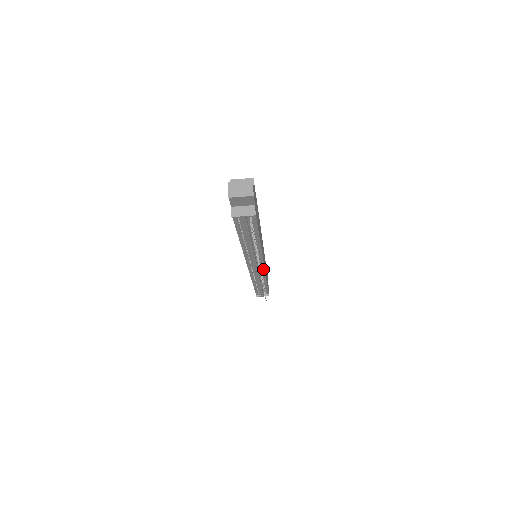
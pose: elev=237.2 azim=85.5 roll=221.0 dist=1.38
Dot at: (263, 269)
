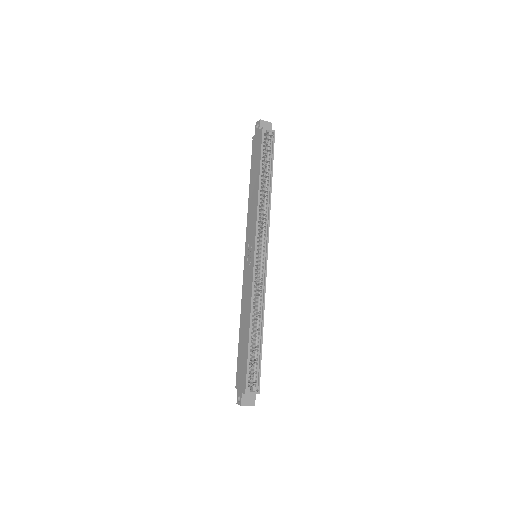
Dot at: occluded
